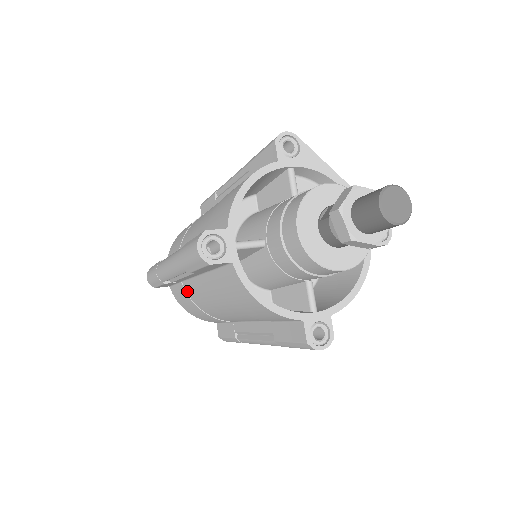
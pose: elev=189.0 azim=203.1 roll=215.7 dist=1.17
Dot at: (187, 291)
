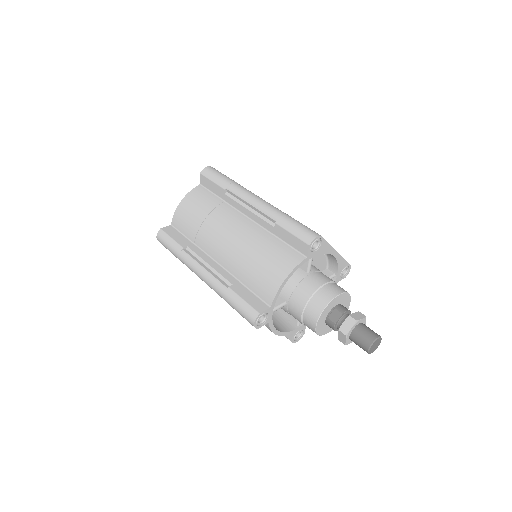
Dot at: occluded
